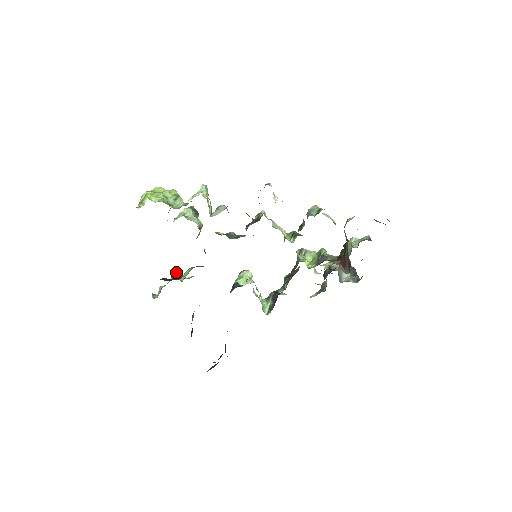
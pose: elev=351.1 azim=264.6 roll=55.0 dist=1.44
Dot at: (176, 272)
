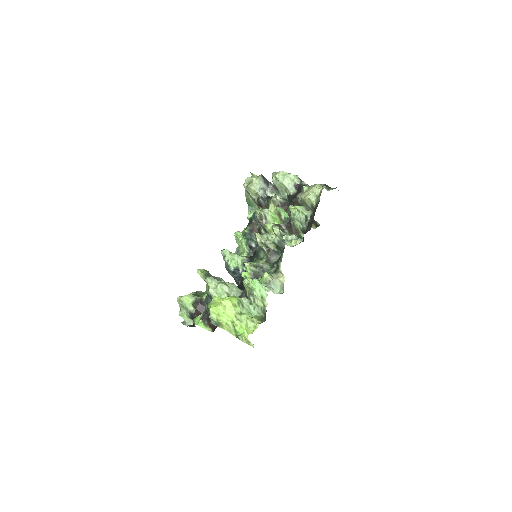
Dot at: (186, 299)
